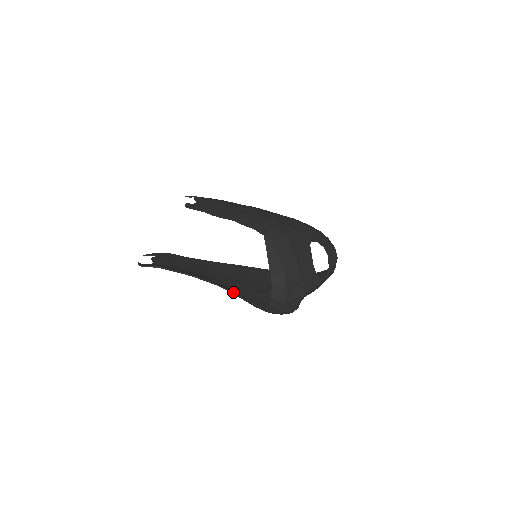
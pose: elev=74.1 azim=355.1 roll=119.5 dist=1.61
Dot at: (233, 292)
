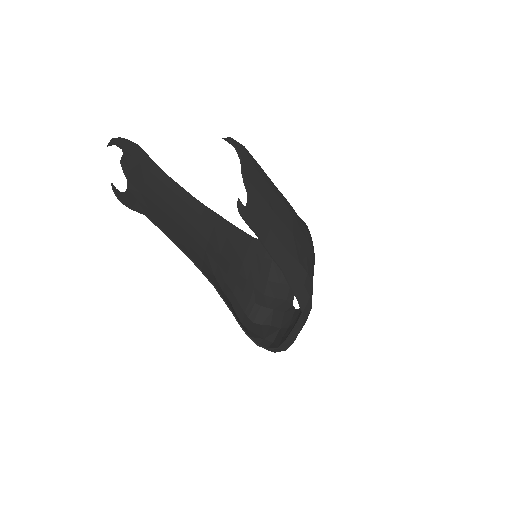
Dot at: (226, 302)
